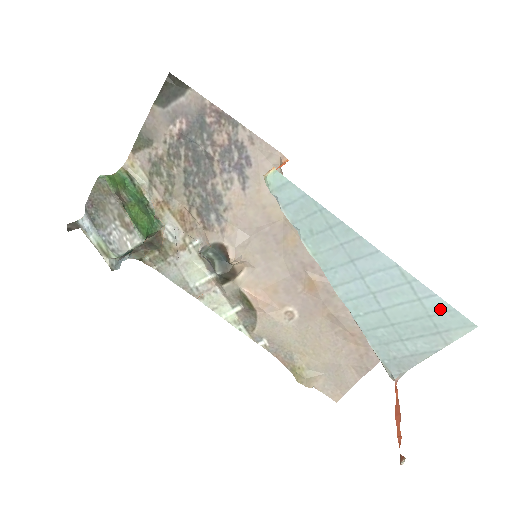
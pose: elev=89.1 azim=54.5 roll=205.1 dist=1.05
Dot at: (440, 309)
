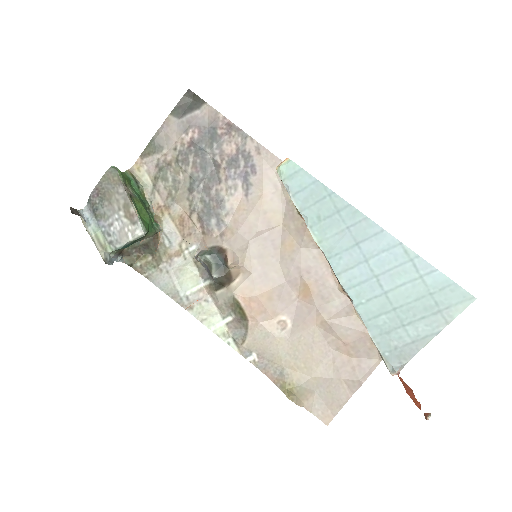
Dot at: (441, 285)
